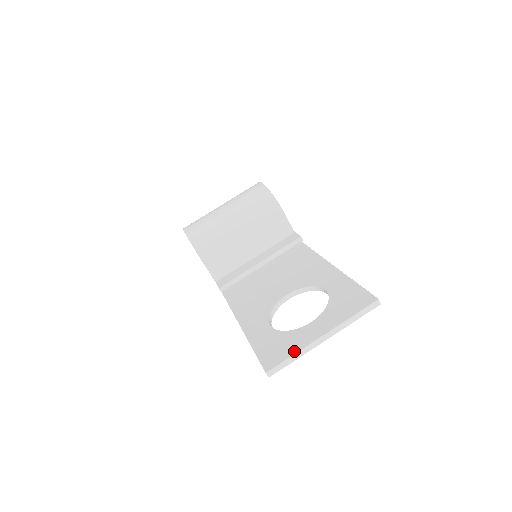
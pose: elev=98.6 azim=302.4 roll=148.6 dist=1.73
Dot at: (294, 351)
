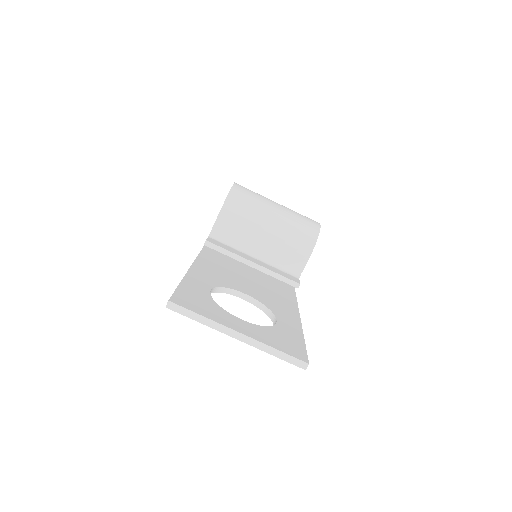
Dot at: (207, 315)
